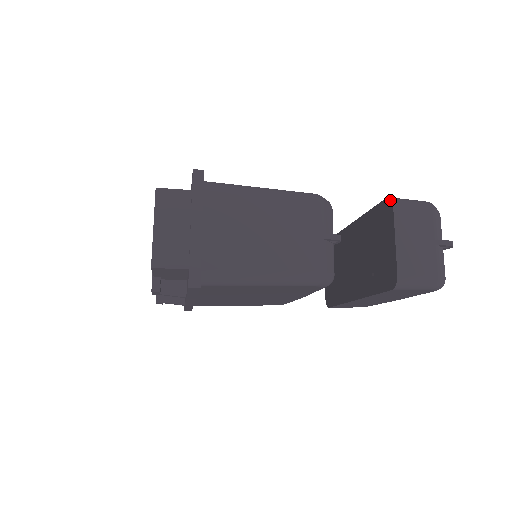
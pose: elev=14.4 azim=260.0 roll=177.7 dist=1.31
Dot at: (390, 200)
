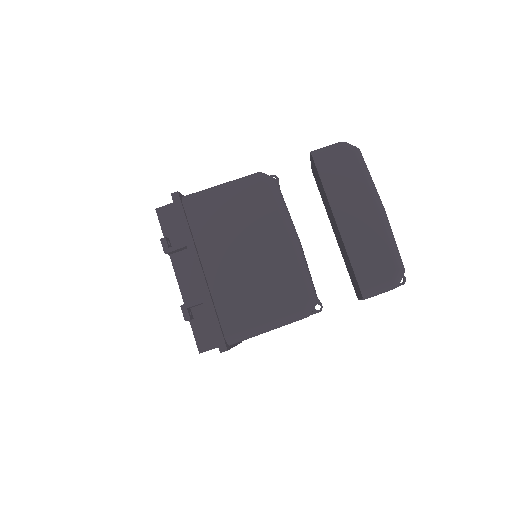
Dot at: (320, 179)
